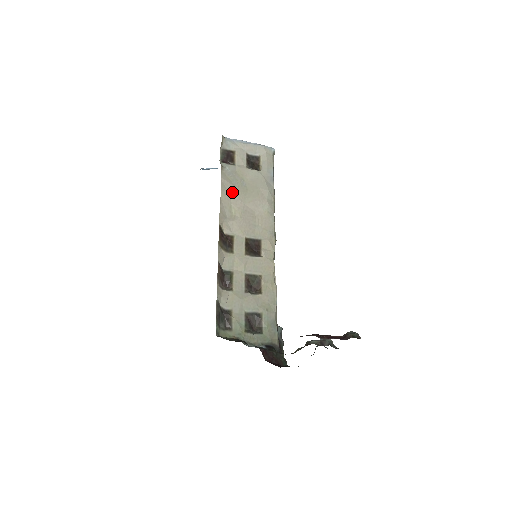
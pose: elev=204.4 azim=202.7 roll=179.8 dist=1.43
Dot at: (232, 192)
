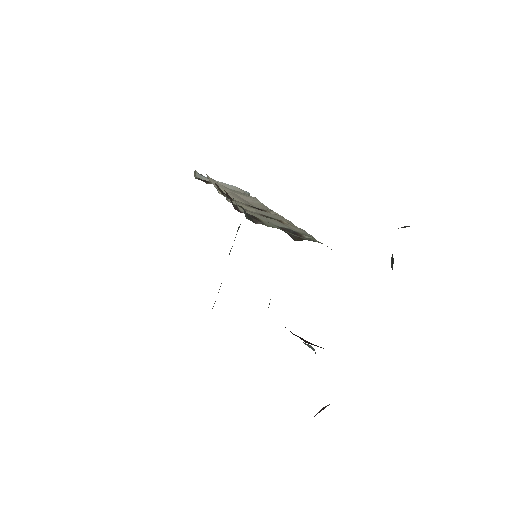
Dot at: (218, 183)
